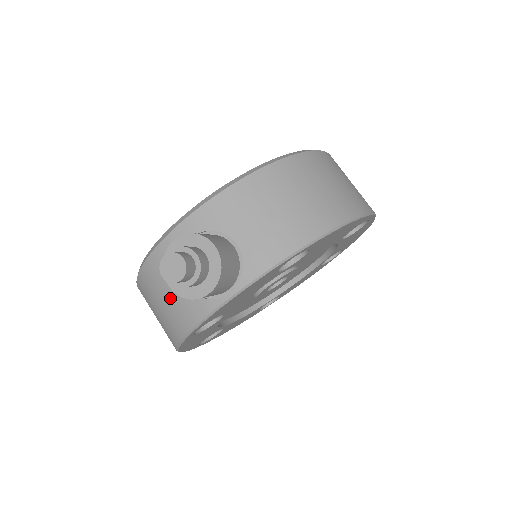
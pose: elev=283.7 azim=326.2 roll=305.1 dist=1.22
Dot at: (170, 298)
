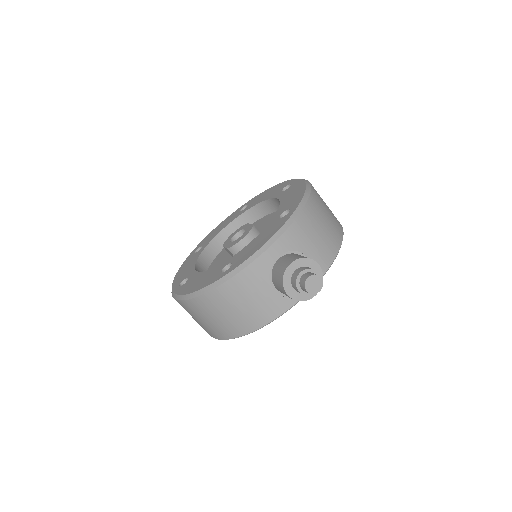
Dot at: (254, 302)
